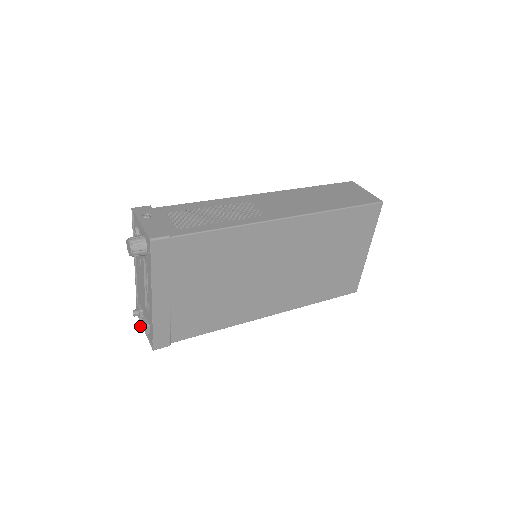
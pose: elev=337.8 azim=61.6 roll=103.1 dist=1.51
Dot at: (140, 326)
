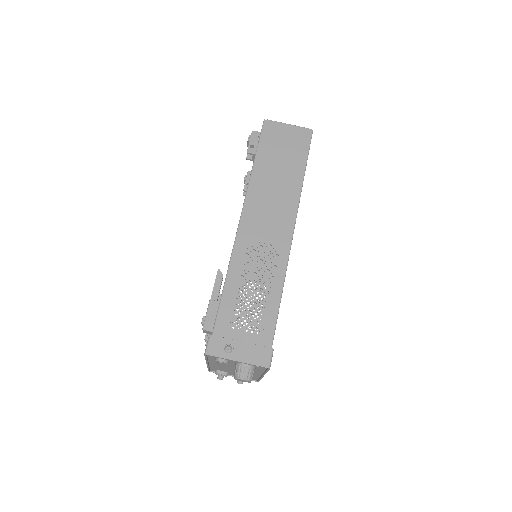
Dot at: occluded
